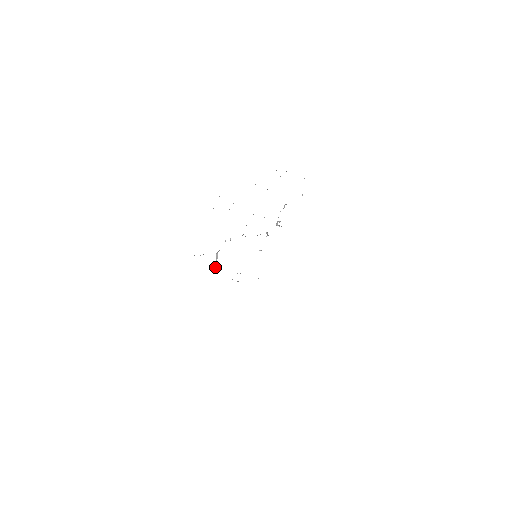
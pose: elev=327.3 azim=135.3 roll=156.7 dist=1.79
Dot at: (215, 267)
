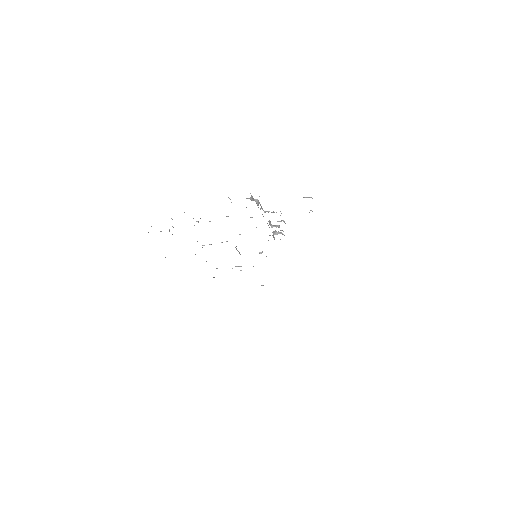
Dot at: occluded
